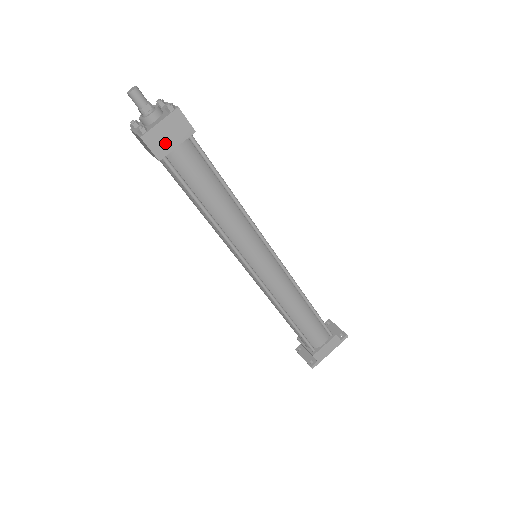
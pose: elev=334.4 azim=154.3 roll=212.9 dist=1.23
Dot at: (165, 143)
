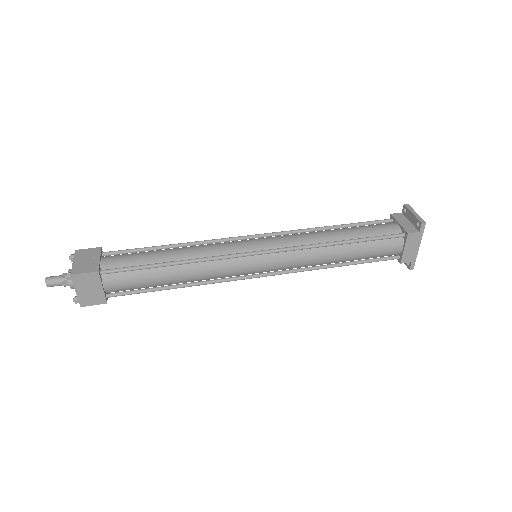
Dot at: (95, 294)
